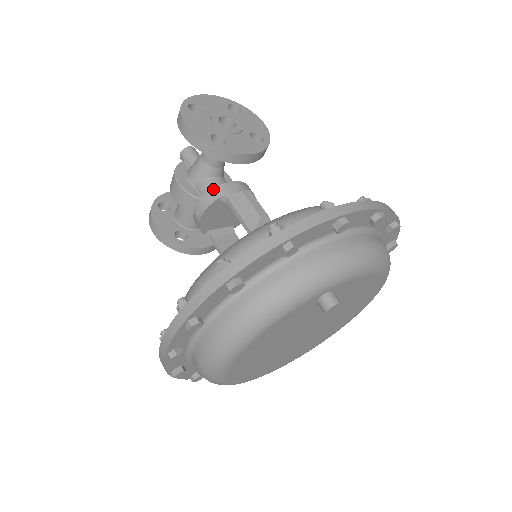
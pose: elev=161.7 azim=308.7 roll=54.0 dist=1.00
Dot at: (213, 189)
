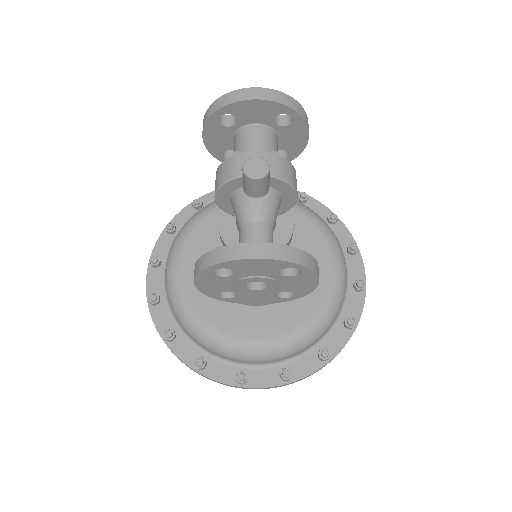
Dot at: occluded
